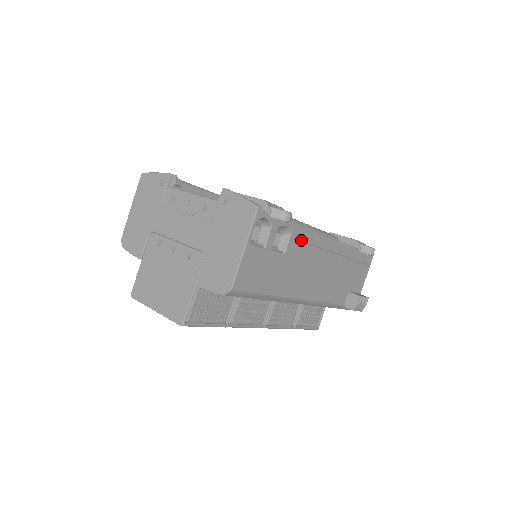
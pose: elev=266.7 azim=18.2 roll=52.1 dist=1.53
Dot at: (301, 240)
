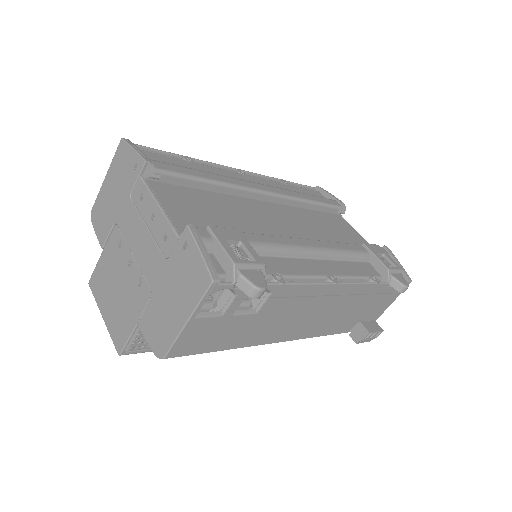
Dot at: (287, 295)
